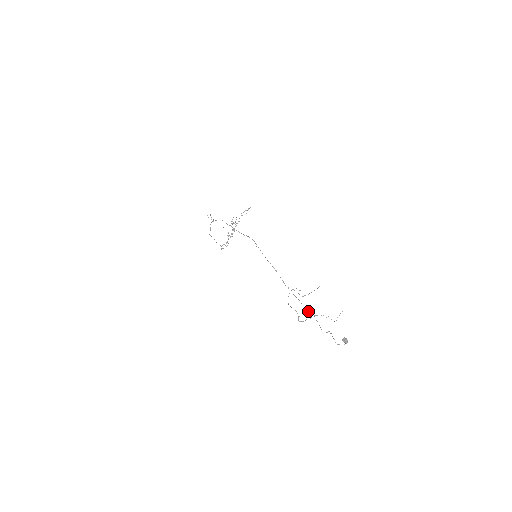
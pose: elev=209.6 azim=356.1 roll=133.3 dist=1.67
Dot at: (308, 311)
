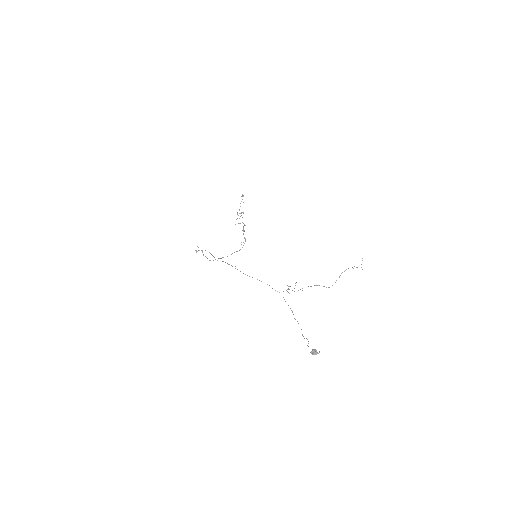
Dot at: occluded
